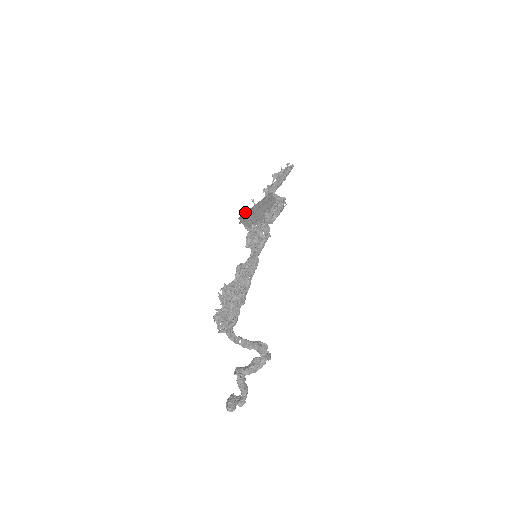
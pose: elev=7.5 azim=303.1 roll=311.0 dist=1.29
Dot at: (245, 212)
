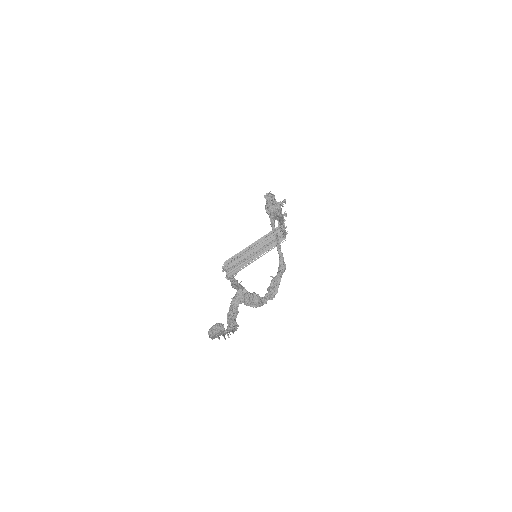
Dot at: occluded
